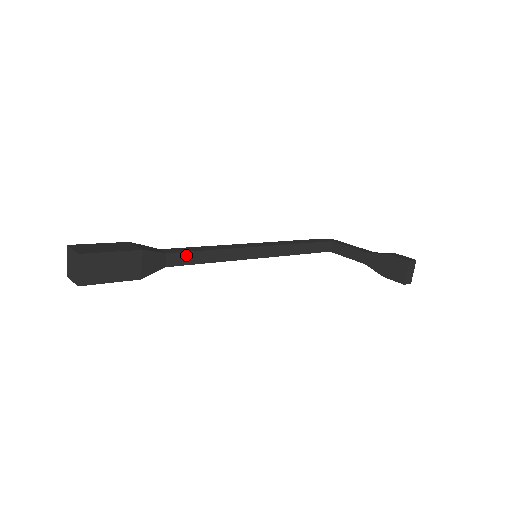
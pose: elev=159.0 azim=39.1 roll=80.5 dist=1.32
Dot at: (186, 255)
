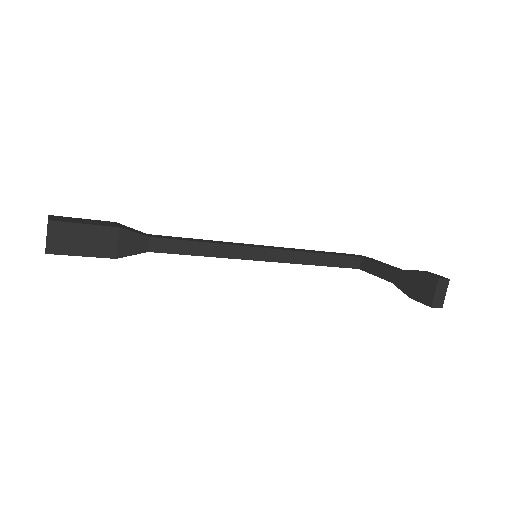
Dot at: (173, 243)
